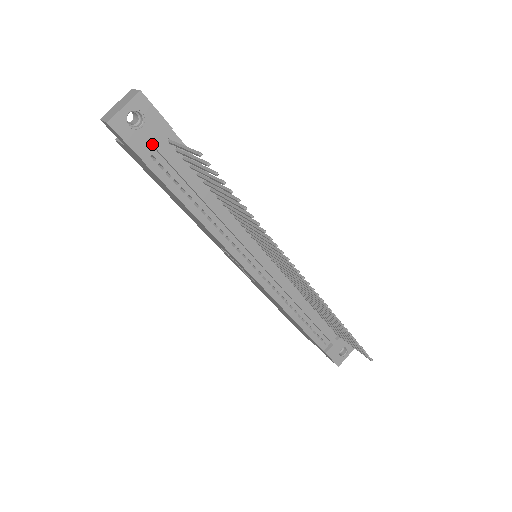
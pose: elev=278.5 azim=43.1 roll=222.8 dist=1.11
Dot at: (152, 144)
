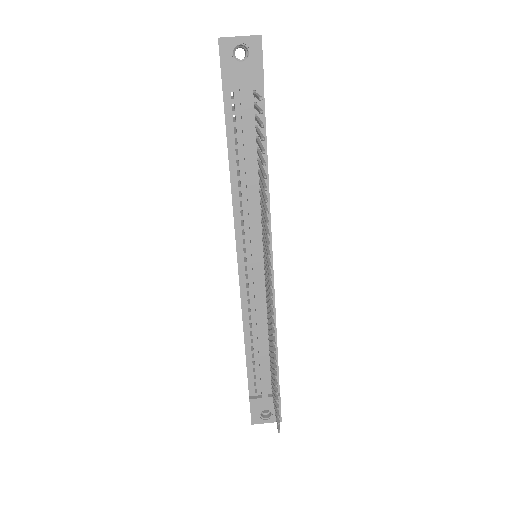
Dot at: (239, 83)
